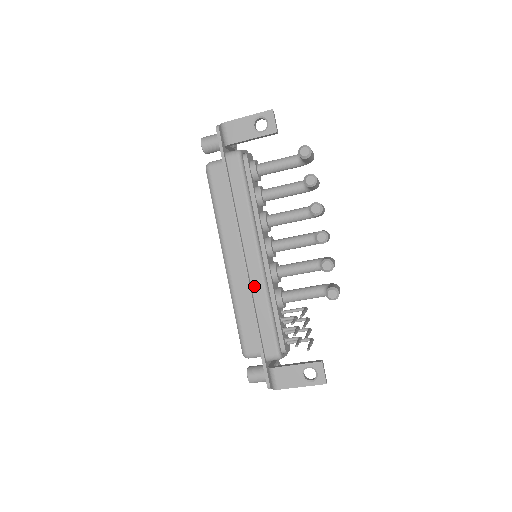
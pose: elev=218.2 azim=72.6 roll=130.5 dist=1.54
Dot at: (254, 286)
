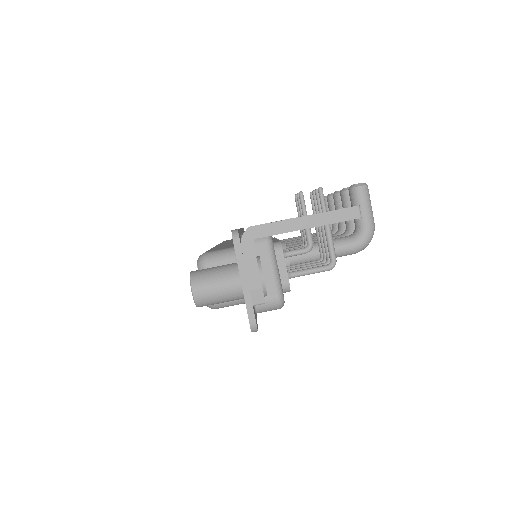
Dot at: occluded
